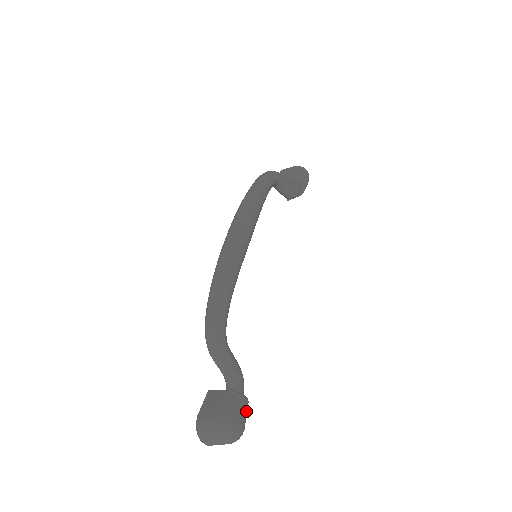
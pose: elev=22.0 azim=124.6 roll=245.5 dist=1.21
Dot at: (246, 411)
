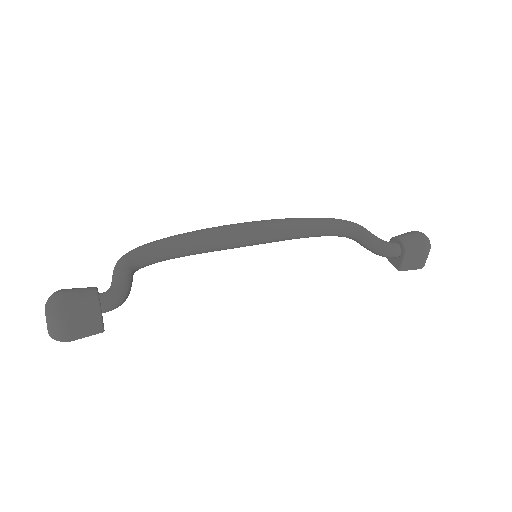
Dot at: (84, 298)
